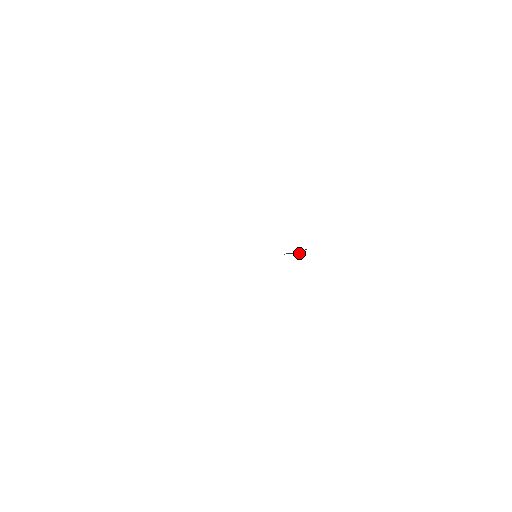
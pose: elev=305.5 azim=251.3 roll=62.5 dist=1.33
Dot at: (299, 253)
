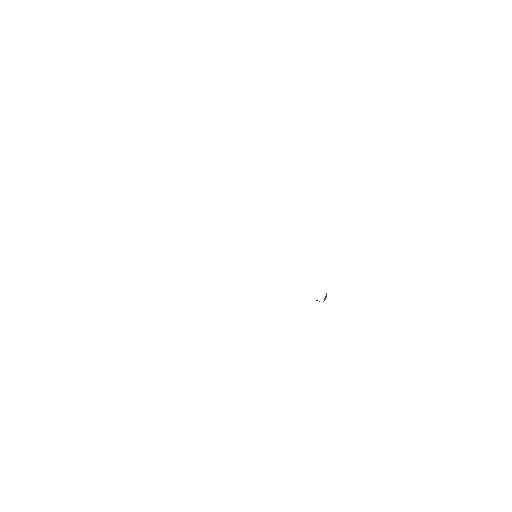
Dot at: (323, 301)
